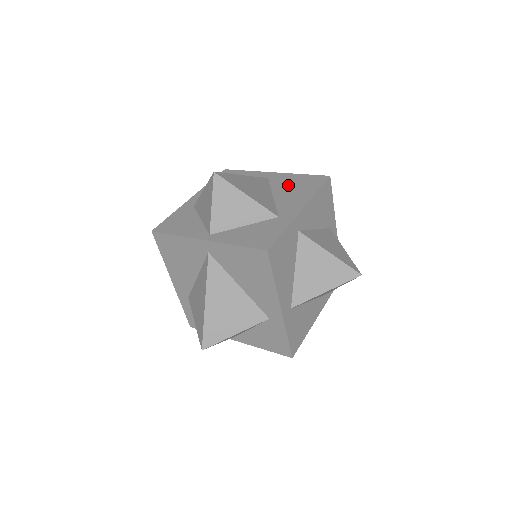
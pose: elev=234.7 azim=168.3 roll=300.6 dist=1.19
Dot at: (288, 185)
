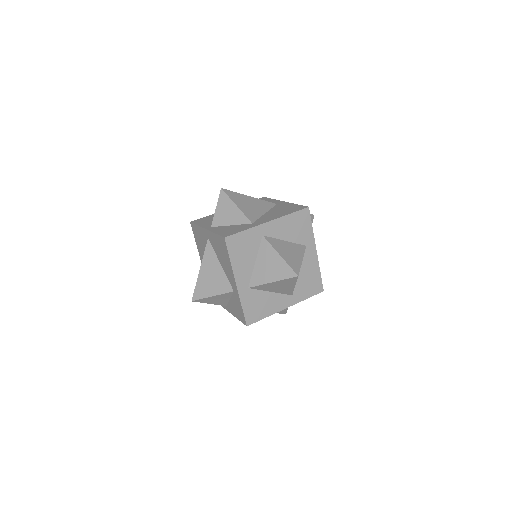
Dot at: (280, 209)
